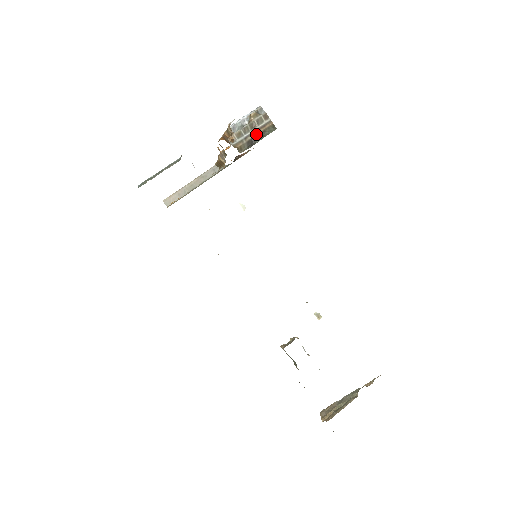
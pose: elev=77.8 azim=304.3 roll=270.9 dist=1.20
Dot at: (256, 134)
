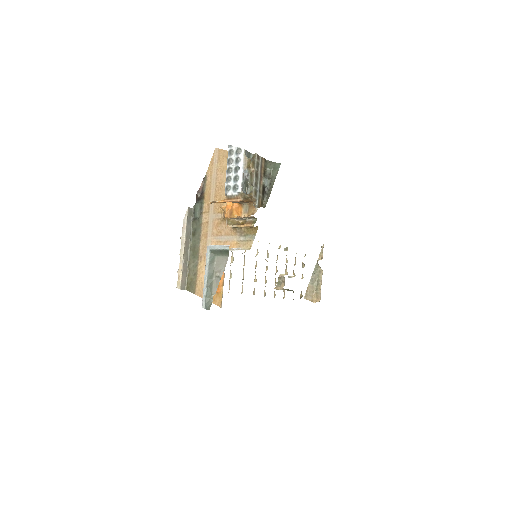
Dot at: (262, 180)
